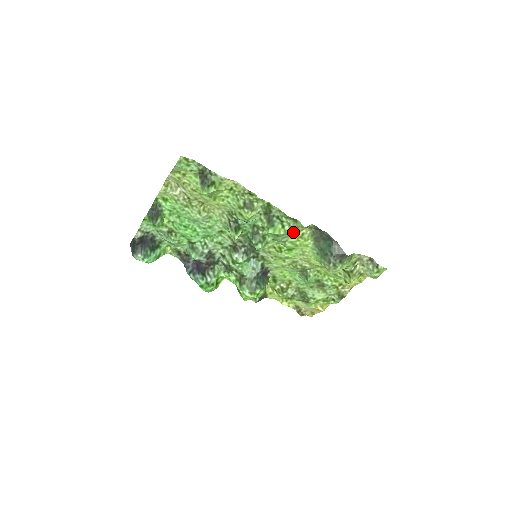
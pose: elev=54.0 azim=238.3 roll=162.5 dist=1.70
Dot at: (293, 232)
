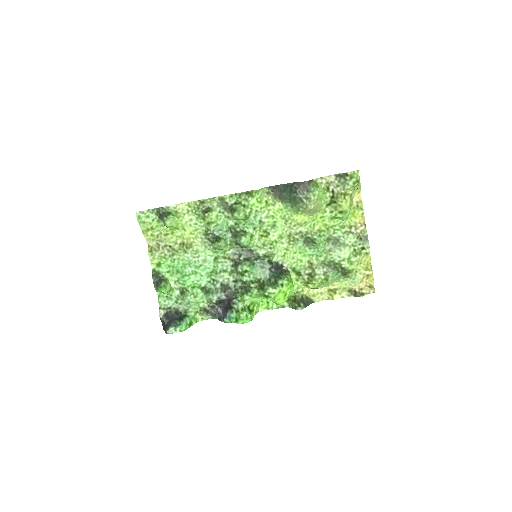
Dot at: (255, 204)
